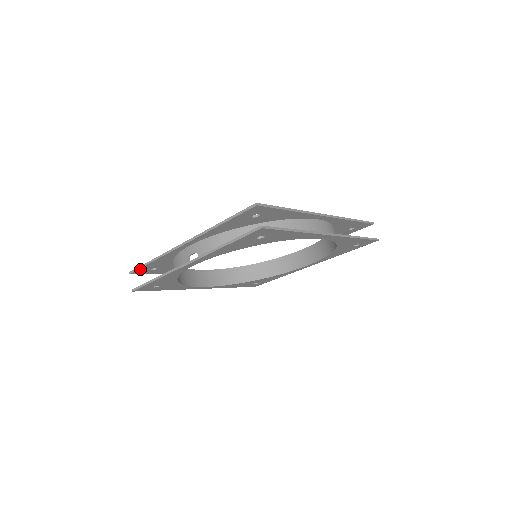
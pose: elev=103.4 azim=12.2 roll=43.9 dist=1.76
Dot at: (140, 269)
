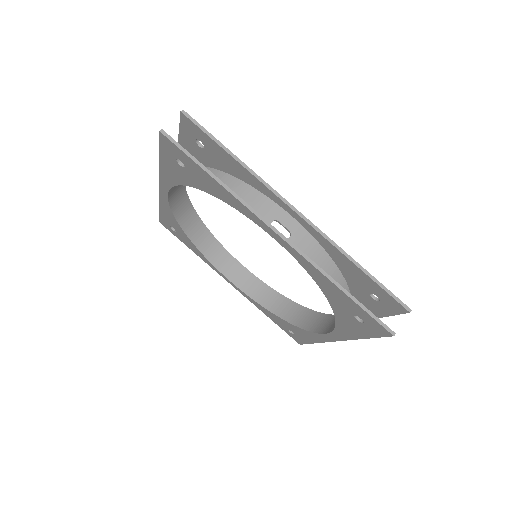
Dot at: (201, 131)
